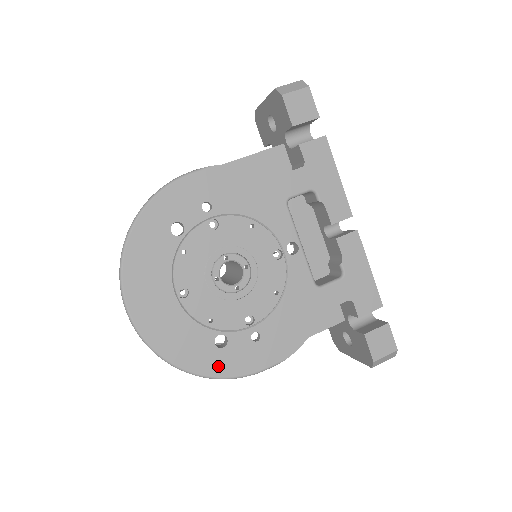
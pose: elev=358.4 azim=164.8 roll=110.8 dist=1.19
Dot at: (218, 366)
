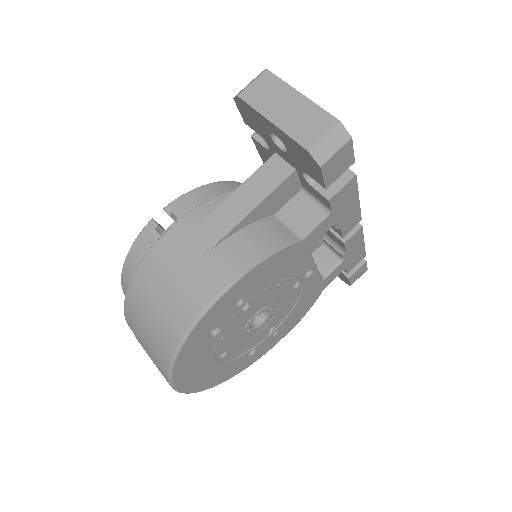
Dot at: (249, 362)
